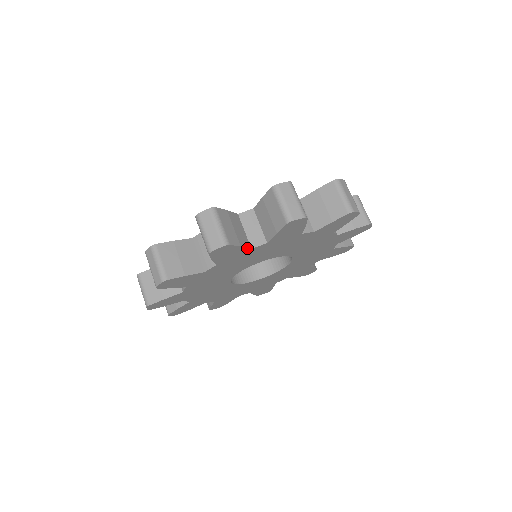
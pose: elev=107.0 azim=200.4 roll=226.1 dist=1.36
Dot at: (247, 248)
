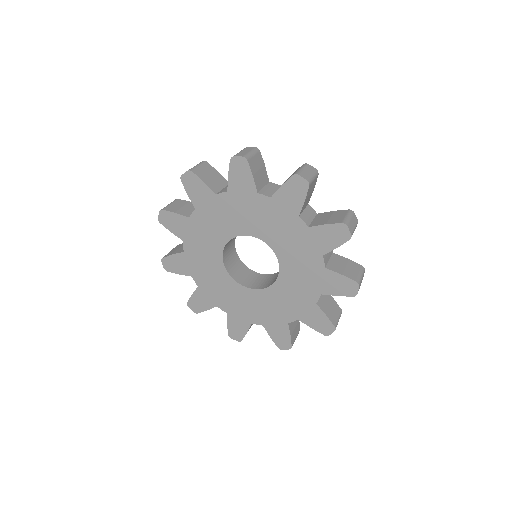
Dot at: (255, 187)
